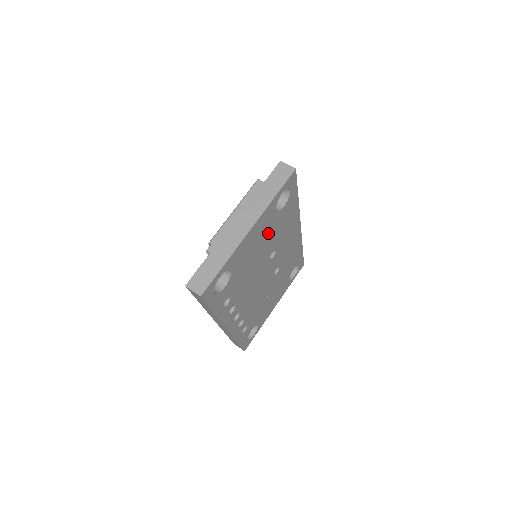
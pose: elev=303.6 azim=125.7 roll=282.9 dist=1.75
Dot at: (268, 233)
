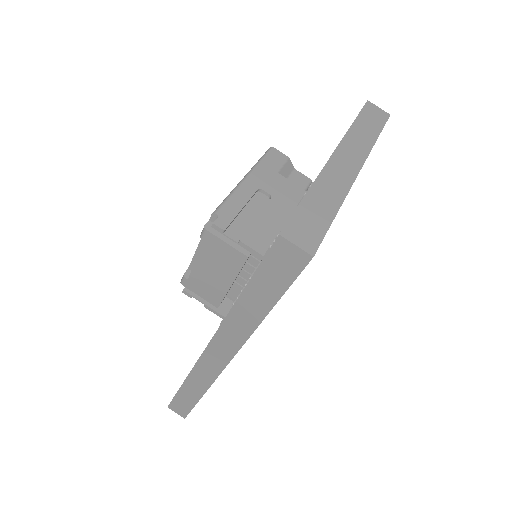
Dot at: occluded
